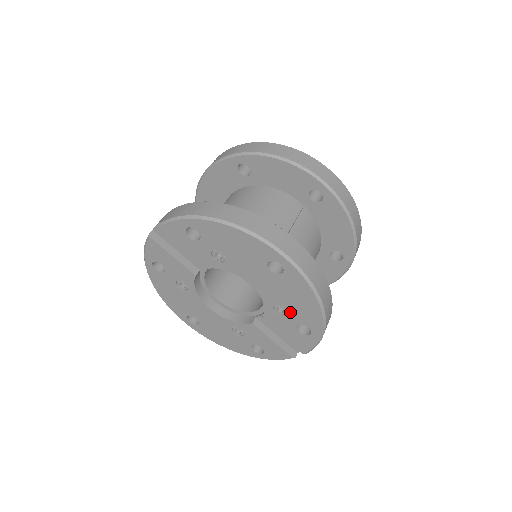
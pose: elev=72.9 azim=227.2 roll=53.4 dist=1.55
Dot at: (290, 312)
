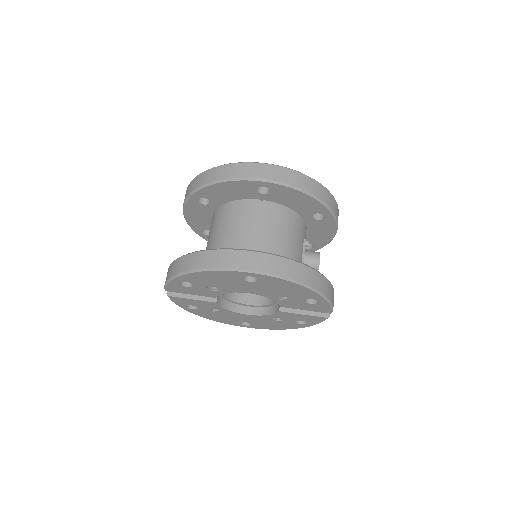
Dot at: (291, 296)
